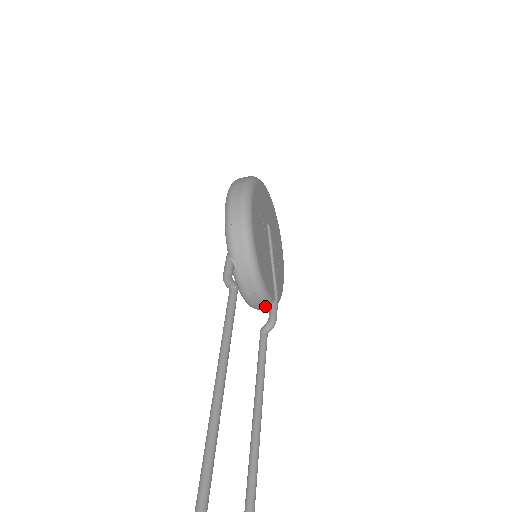
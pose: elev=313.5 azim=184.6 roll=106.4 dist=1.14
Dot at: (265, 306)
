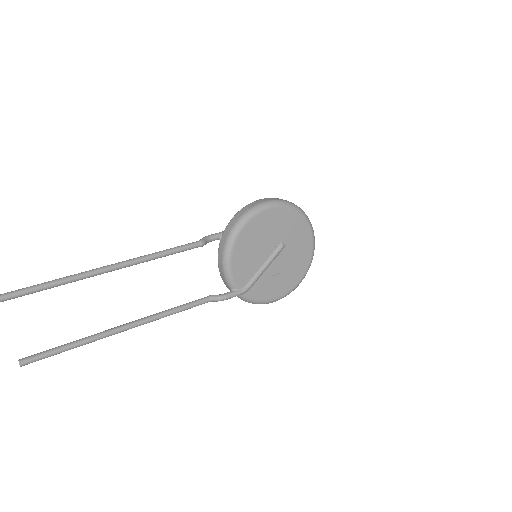
Dot at: (229, 286)
